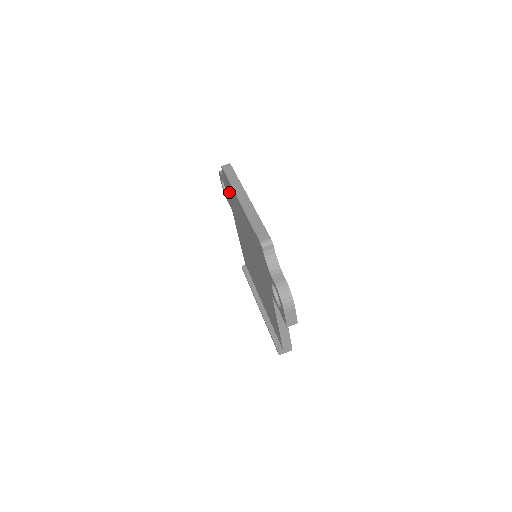
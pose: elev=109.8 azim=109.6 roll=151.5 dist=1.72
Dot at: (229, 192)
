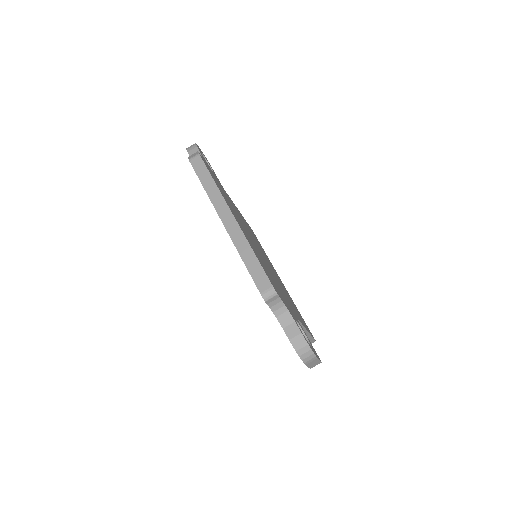
Dot at: occluded
